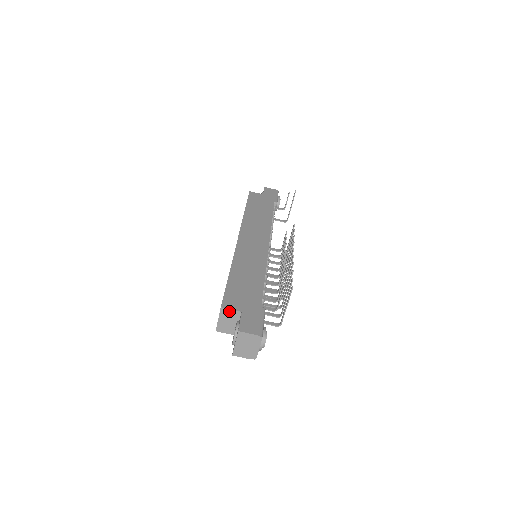
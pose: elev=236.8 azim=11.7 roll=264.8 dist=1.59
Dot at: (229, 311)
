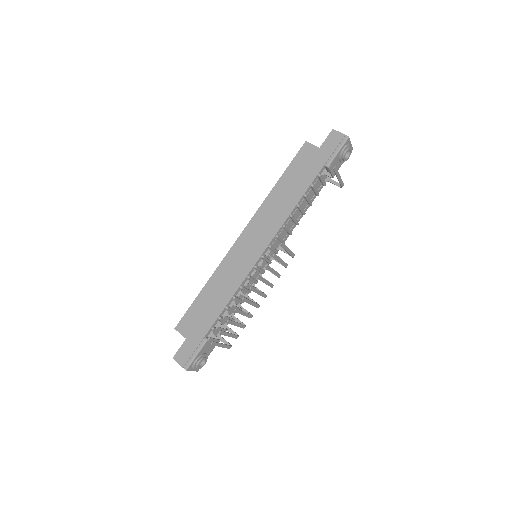
Dot at: (180, 333)
